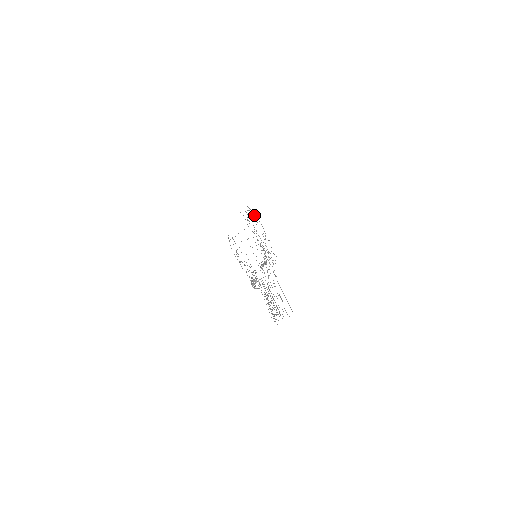
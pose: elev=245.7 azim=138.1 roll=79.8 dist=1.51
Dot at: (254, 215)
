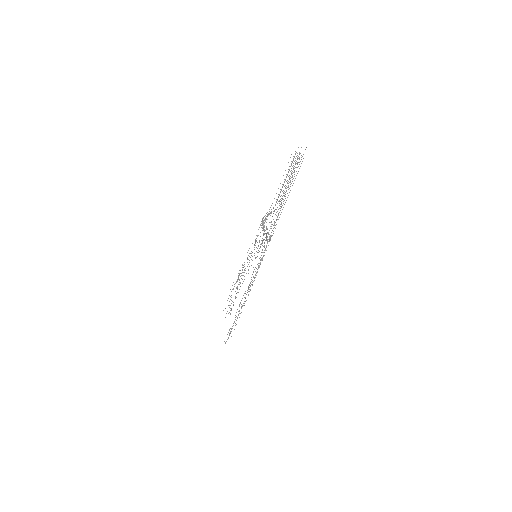
Dot at: occluded
